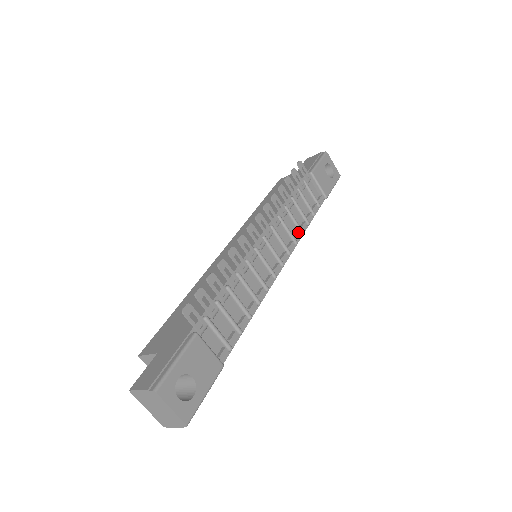
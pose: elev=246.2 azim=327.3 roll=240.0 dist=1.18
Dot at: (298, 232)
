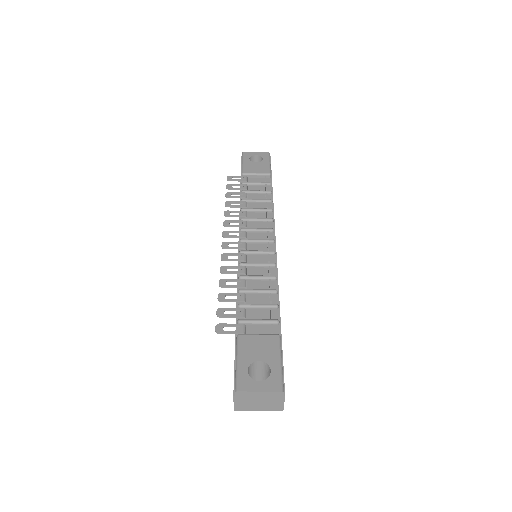
Dot at: (266, 213)
